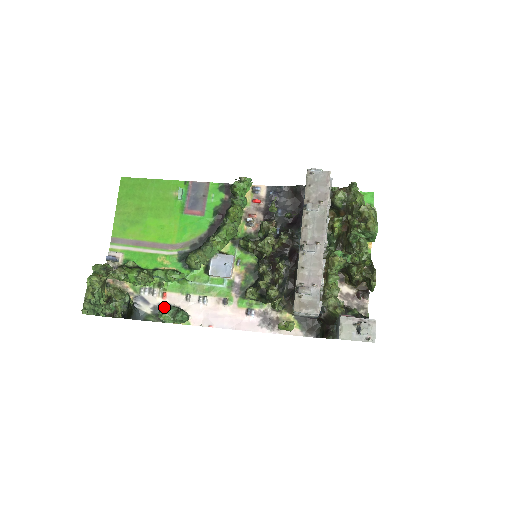
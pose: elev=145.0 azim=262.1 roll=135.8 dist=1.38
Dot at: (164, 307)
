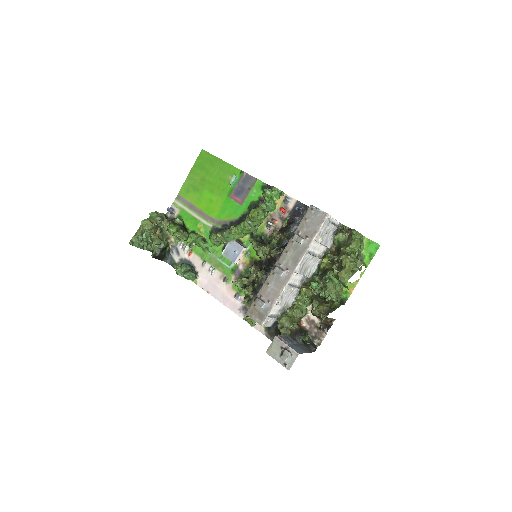
Dot at: (183, 263)
